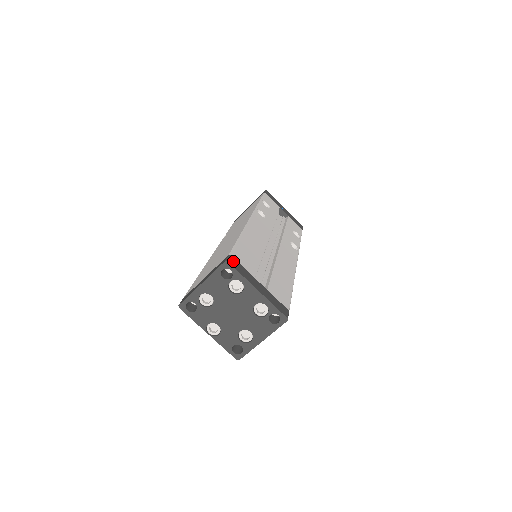
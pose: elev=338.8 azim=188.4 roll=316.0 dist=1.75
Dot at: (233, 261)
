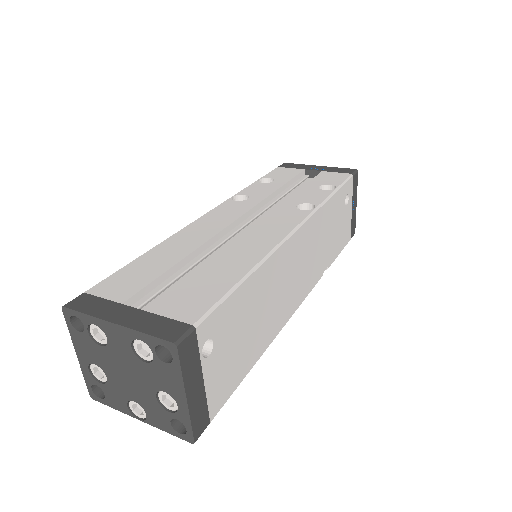
Dot at: (81, 300)
